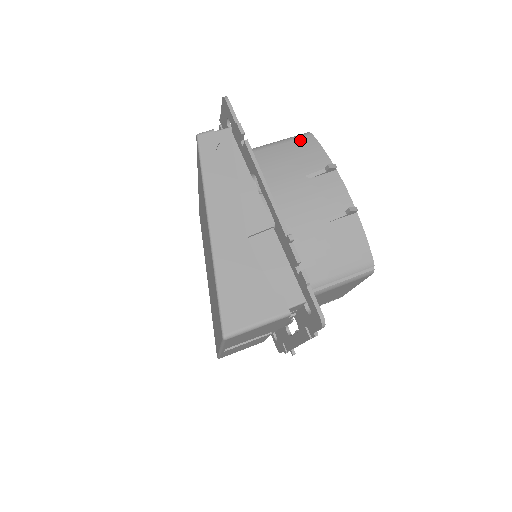
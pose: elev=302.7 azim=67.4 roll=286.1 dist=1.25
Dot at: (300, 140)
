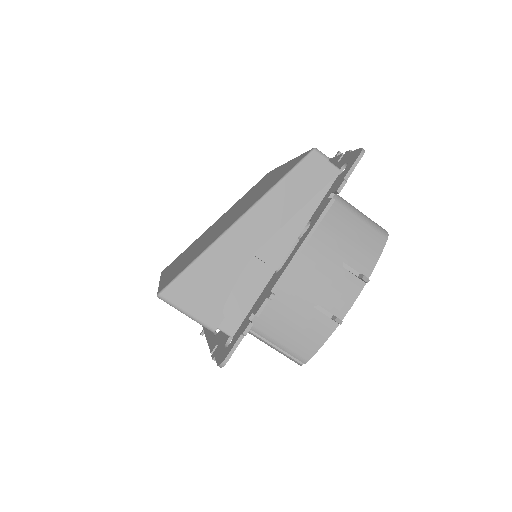
Dot at: (375, 233)
